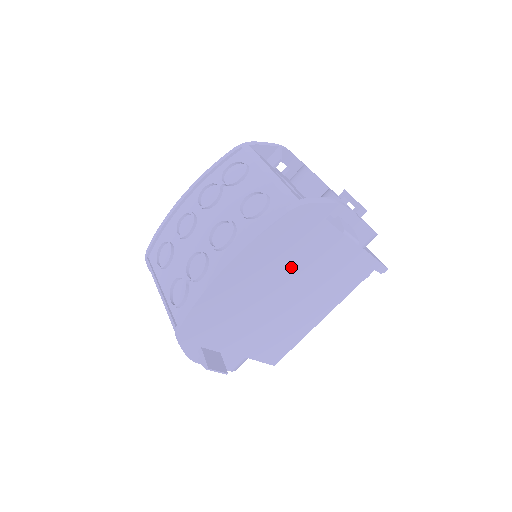
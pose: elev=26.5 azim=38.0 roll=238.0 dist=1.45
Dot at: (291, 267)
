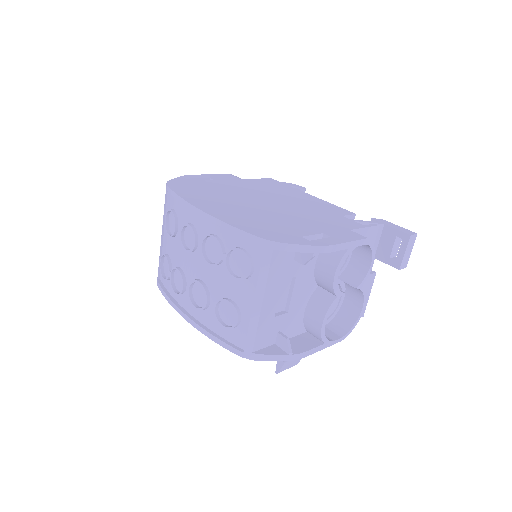
Dot at: occluded
